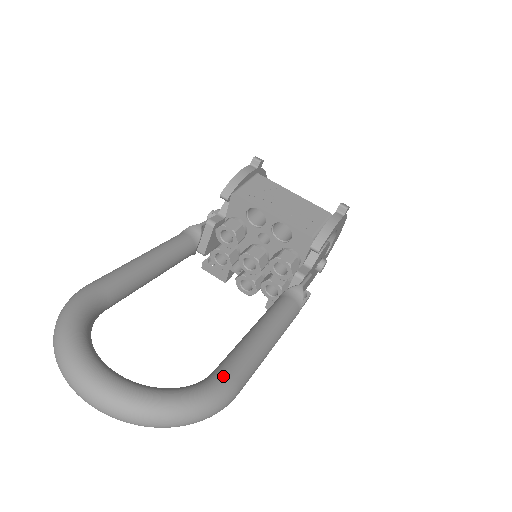
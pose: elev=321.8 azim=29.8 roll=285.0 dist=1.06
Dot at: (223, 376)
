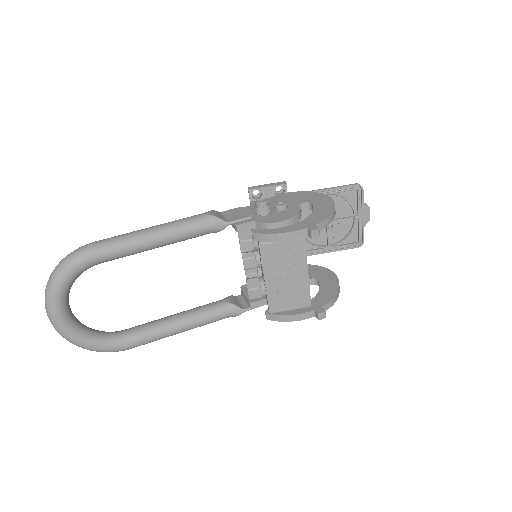
Dot at: (124, 345)
